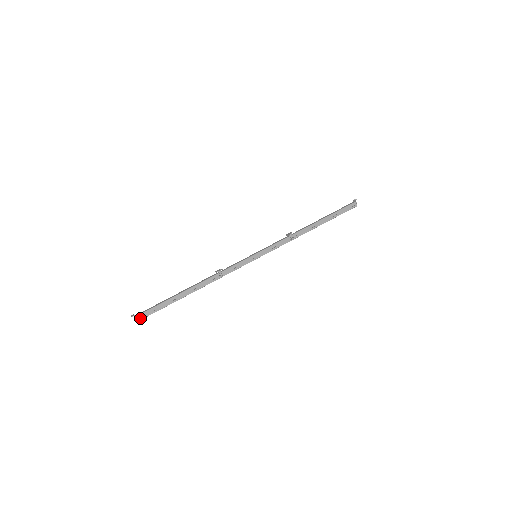
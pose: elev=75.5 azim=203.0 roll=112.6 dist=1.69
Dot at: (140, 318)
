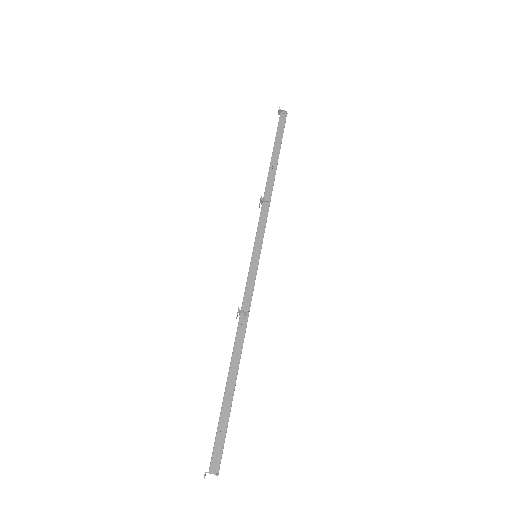
Dot at: (216, 468)
